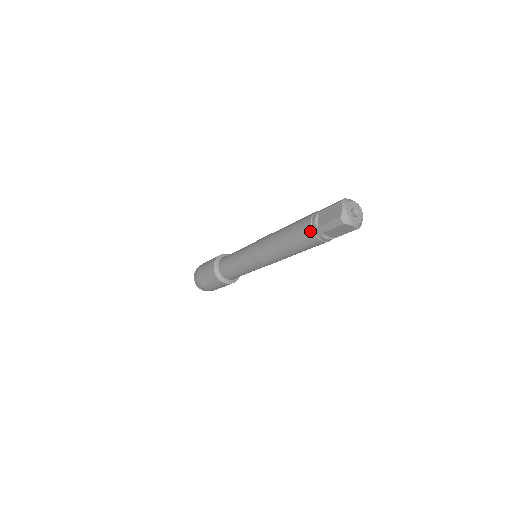
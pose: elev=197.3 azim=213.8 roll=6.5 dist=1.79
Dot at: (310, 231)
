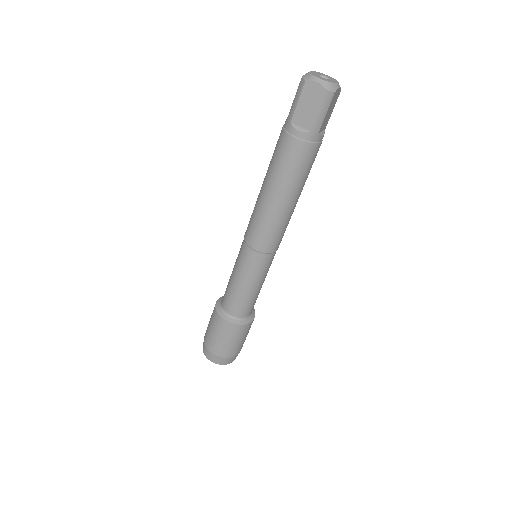
Dot at: (281, 132)
